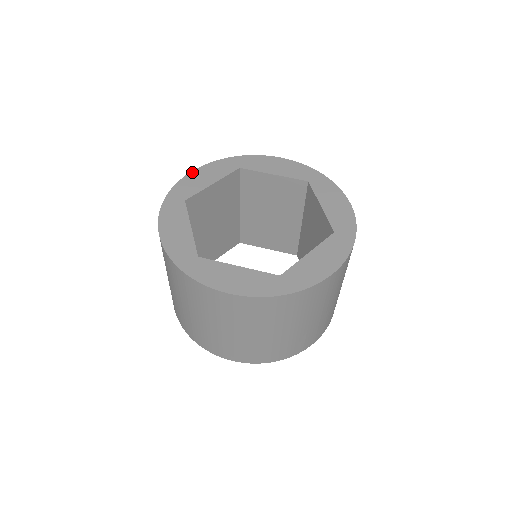
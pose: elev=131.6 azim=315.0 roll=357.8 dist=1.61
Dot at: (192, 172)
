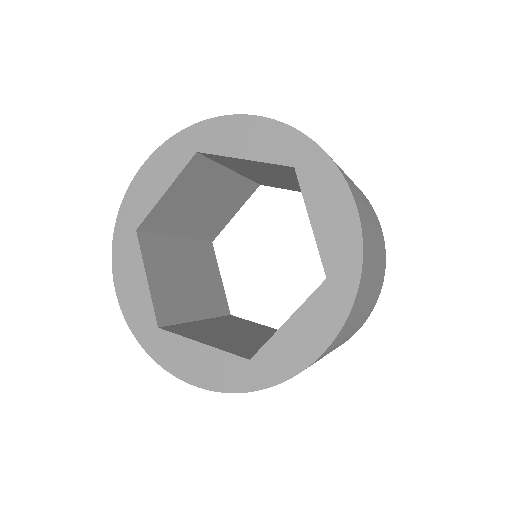
Dot at: (139, 172)
